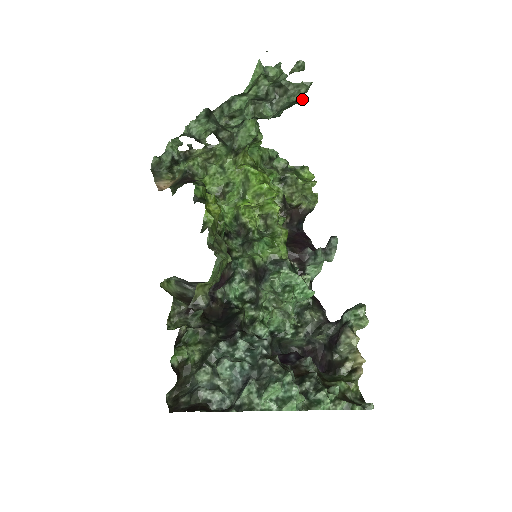
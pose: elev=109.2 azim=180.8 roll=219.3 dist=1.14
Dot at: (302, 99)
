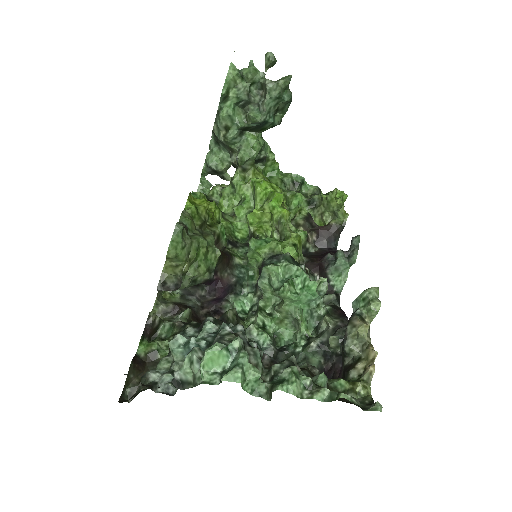
Dot at: (288, 96)
